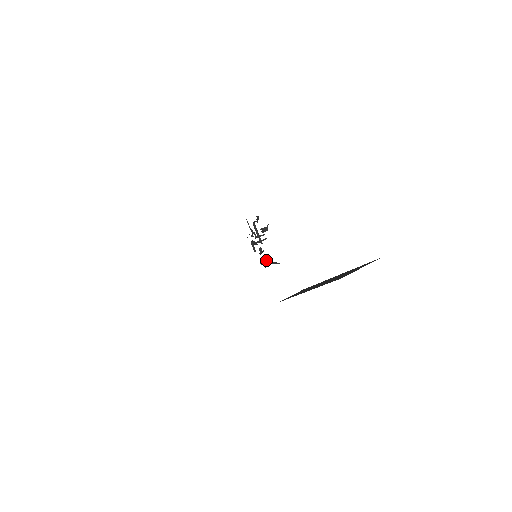
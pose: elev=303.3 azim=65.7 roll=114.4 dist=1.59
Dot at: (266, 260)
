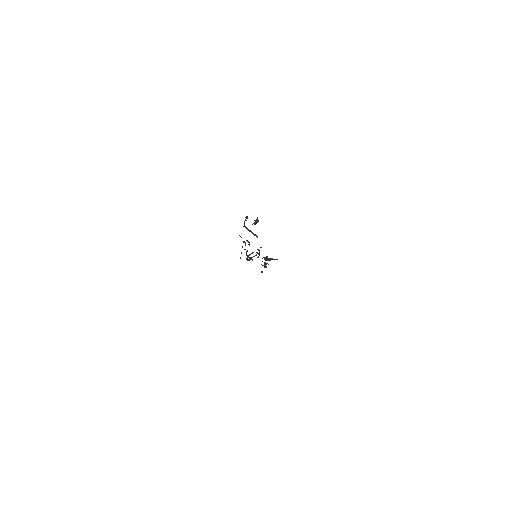
Dot at: (266, 258)
